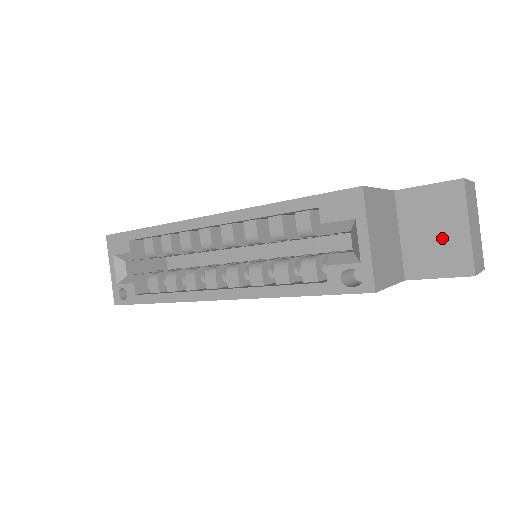
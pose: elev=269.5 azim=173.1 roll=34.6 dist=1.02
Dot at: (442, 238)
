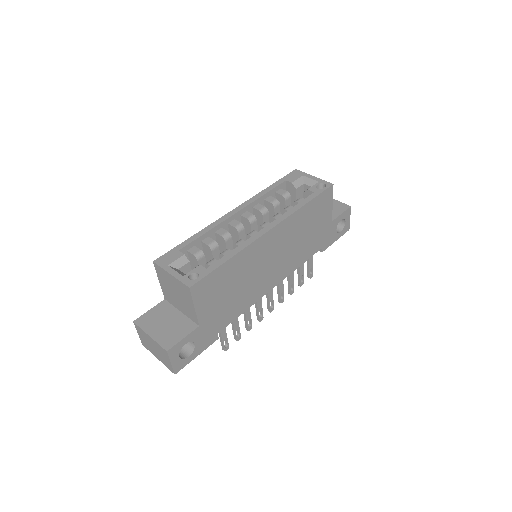
Dot at: occluded
